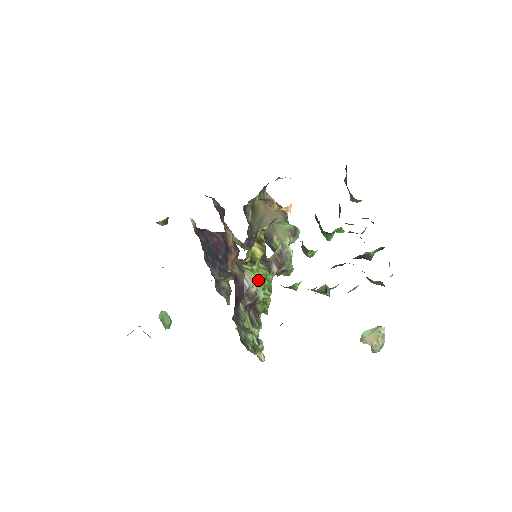
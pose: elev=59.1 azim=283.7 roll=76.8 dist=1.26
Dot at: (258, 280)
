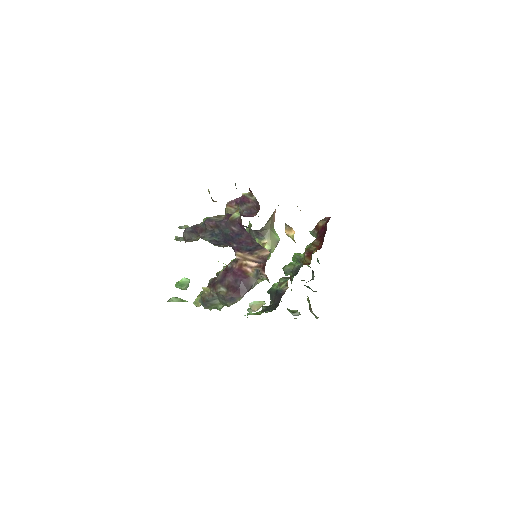
Dot at: (258, 283)
